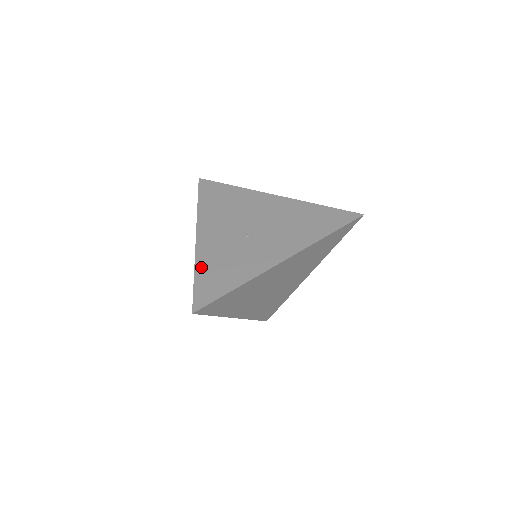
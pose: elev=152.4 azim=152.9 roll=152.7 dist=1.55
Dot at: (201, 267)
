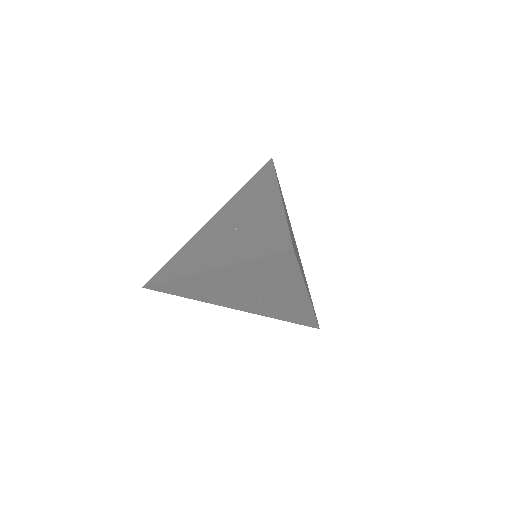
Dot at: (244, 256)
